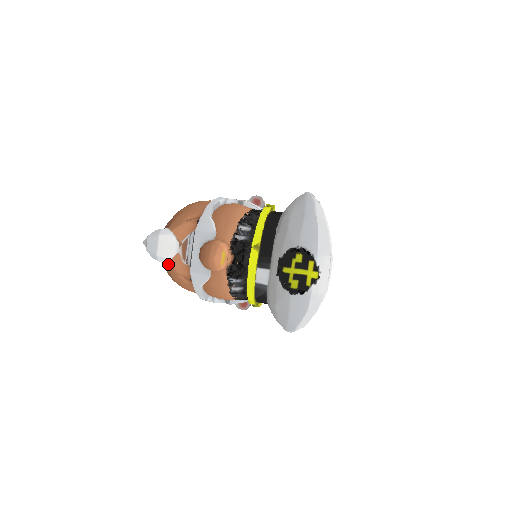
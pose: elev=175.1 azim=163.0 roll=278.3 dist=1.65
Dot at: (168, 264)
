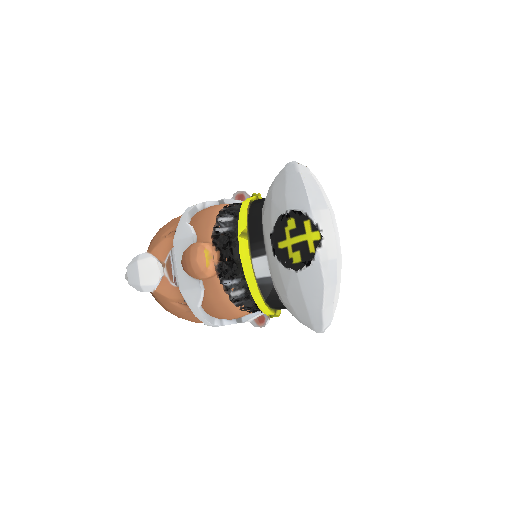
Dot at: (156, 292)
